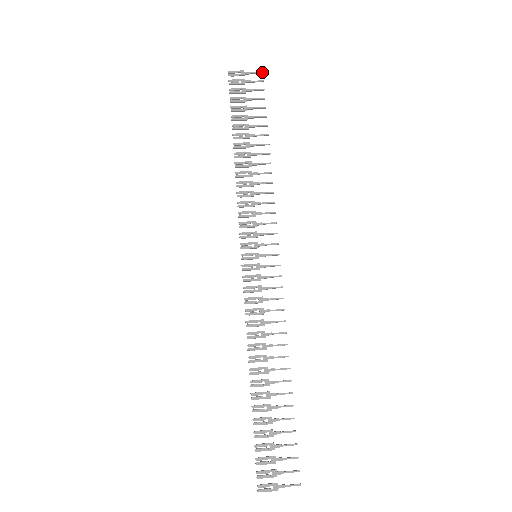
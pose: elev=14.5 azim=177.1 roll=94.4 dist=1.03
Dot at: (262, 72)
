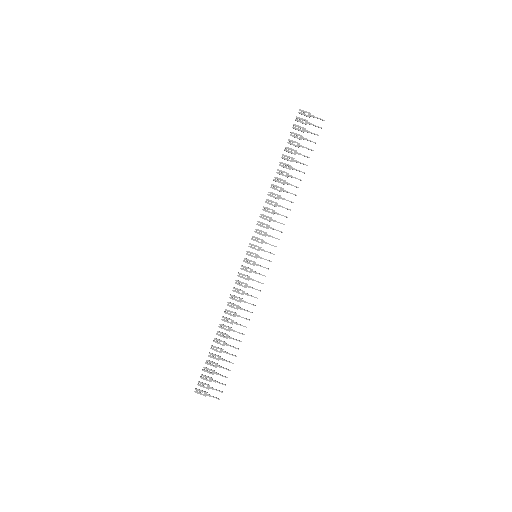
Dot at: (324, 120)
